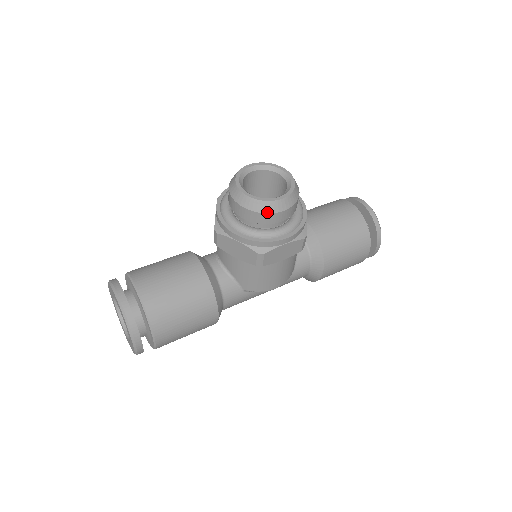
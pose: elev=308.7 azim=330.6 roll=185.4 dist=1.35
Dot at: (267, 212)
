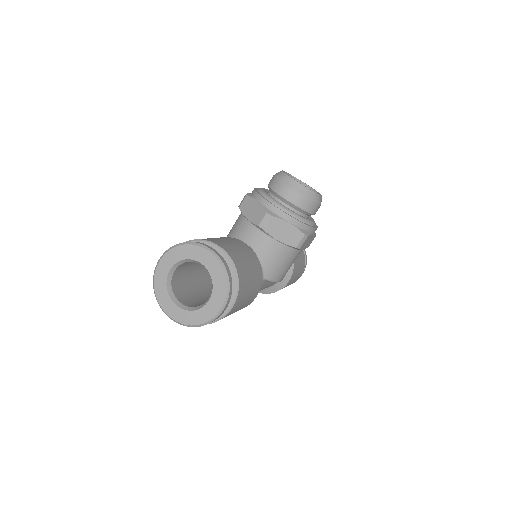
Dot at: (316, 202)
